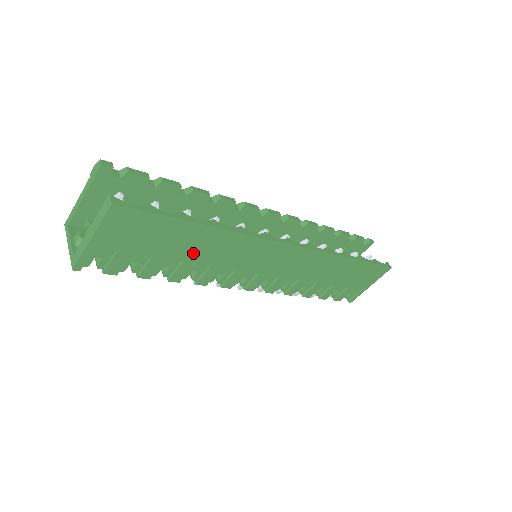
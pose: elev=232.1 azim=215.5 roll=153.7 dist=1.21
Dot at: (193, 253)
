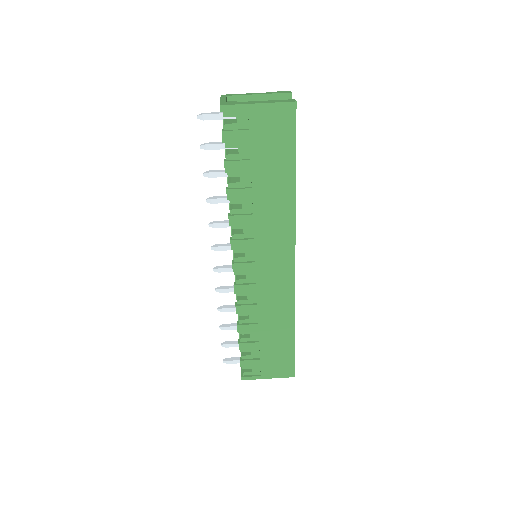
Dot at: (264, 190)
